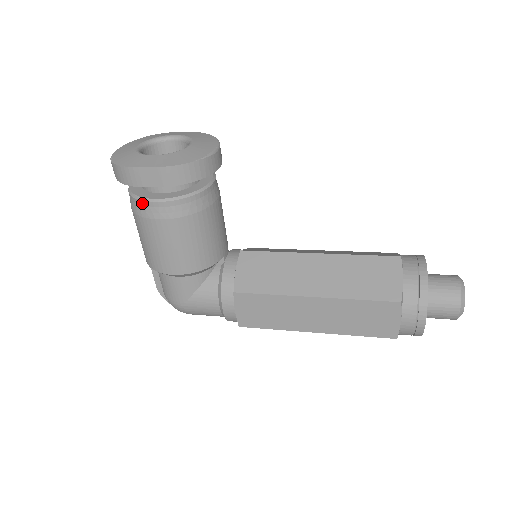
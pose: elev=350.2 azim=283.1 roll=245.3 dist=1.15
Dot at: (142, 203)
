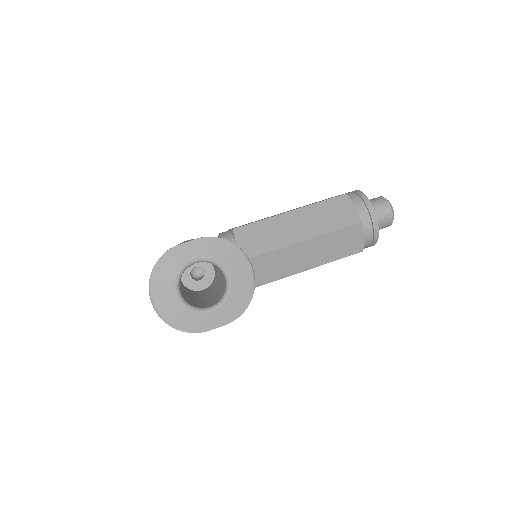
Dot at: occluded
